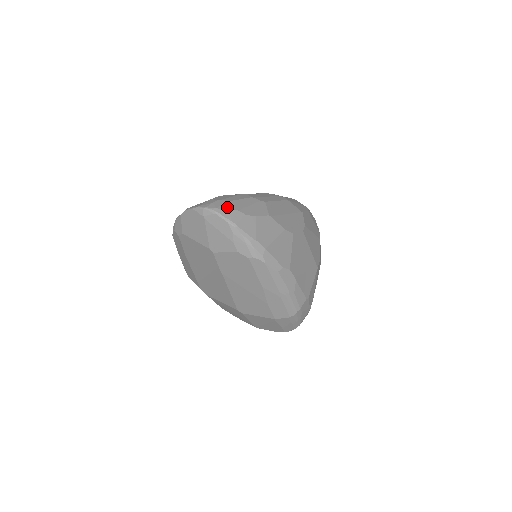
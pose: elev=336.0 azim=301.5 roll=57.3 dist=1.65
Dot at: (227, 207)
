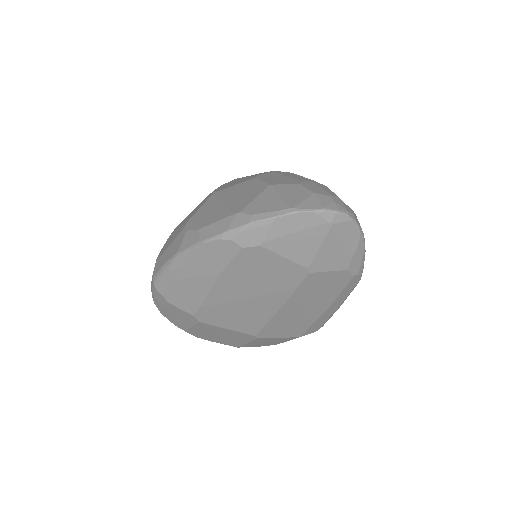
Dot at: (349, 208)
